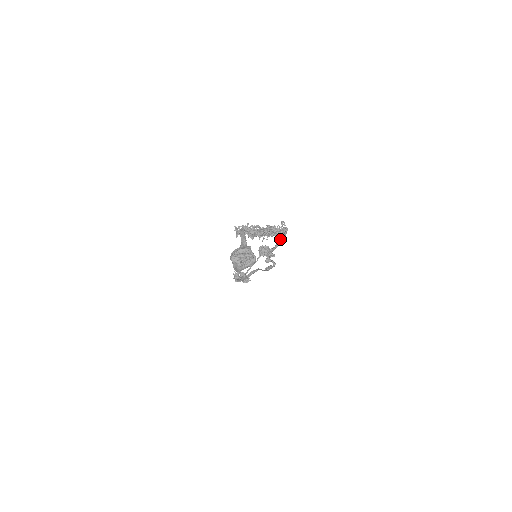
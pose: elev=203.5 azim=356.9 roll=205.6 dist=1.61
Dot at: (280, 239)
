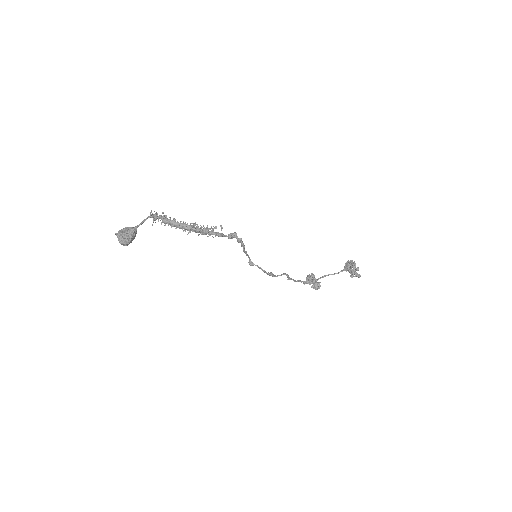
Dot at: (241, 244)
